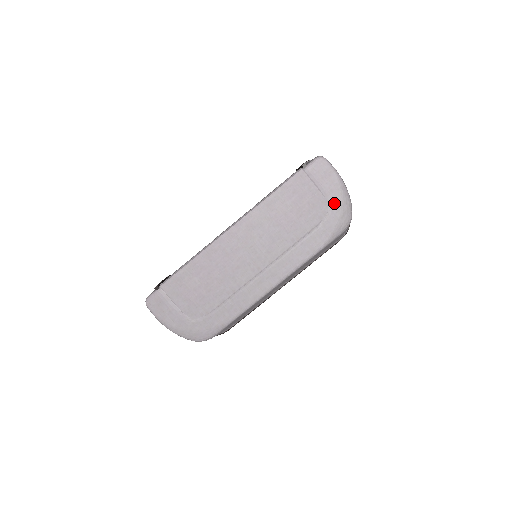
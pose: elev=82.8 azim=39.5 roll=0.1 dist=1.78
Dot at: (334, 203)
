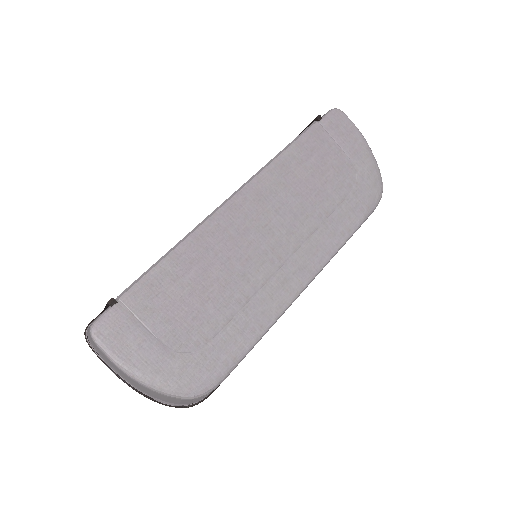
Dot at: (362, 167)
